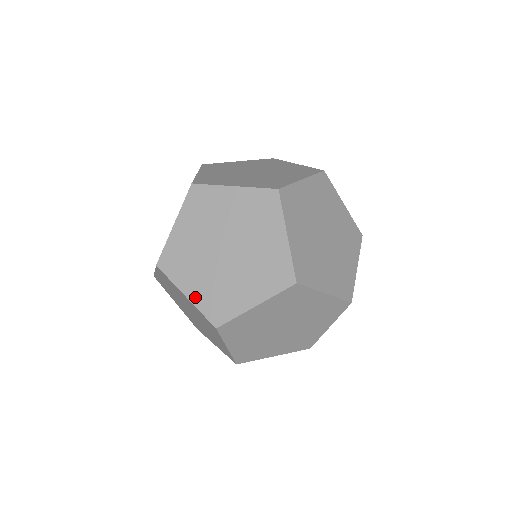
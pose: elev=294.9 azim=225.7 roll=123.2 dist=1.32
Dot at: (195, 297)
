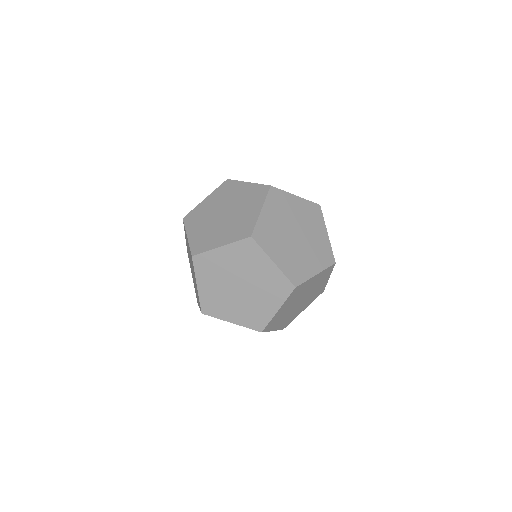
Dot at: (192, 237)
